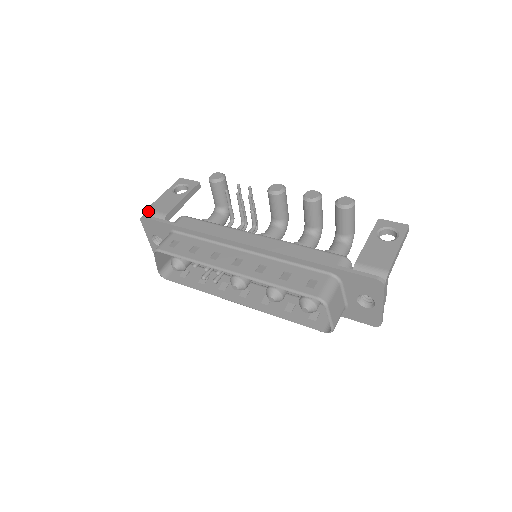
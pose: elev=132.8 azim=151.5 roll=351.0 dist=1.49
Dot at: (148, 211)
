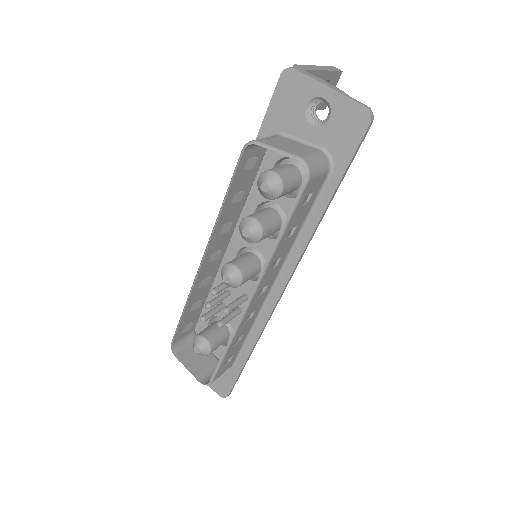
Dot at: occluded
